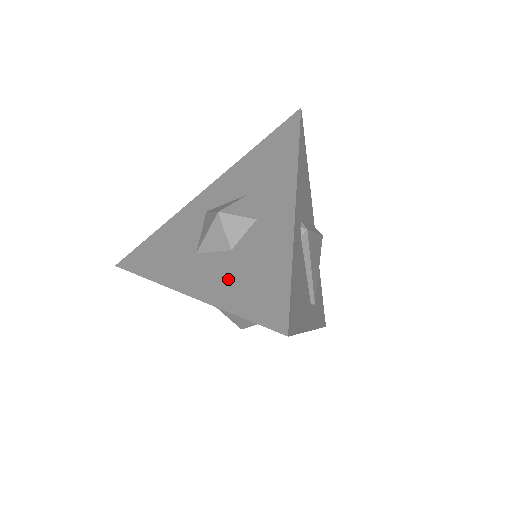
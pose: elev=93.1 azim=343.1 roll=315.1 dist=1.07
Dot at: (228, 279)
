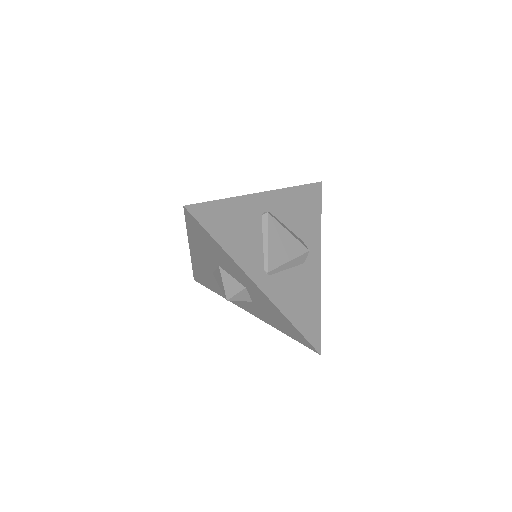
Dot at: occluded
